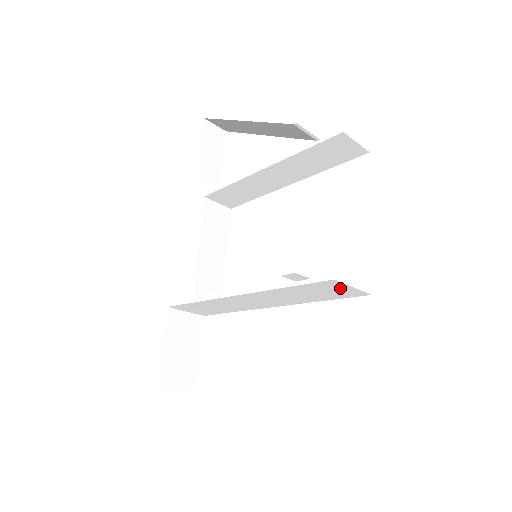
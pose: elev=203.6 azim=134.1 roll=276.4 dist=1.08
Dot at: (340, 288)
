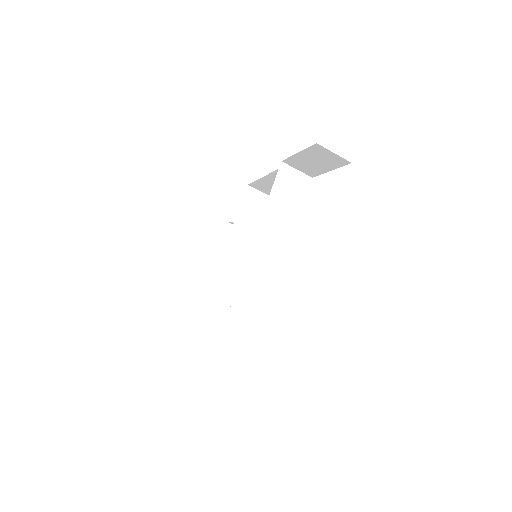
Dot at: (293, 176)
